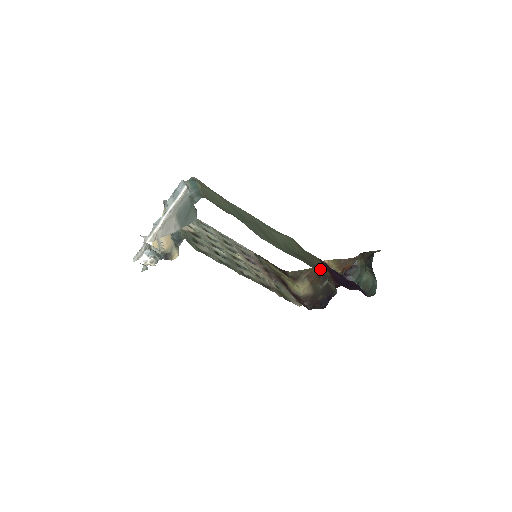
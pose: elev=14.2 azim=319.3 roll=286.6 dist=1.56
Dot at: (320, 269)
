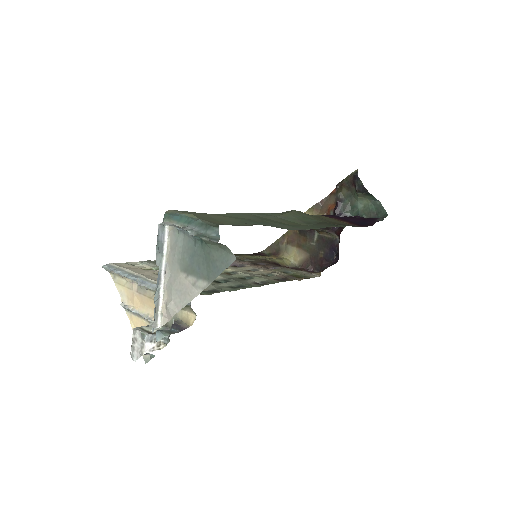
Dot at: occluded
